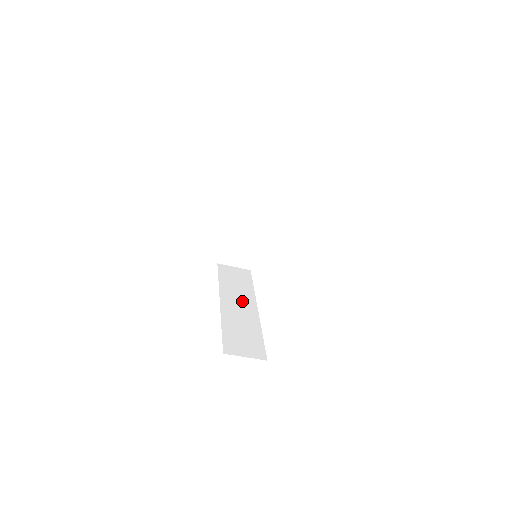
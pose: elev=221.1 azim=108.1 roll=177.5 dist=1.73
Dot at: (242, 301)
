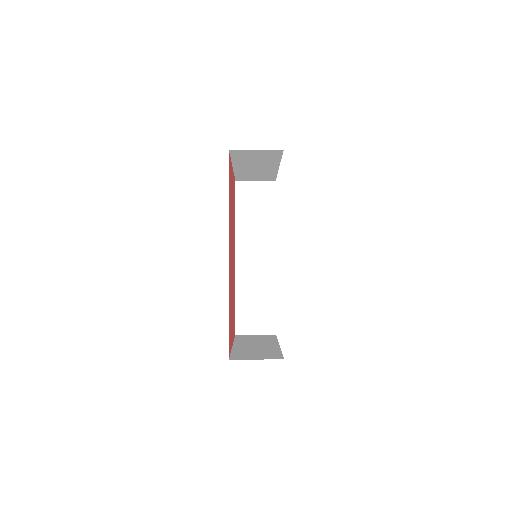
Dot at: (259, 249)
